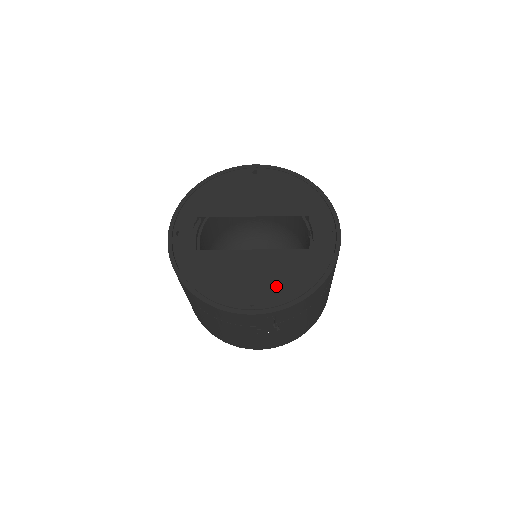
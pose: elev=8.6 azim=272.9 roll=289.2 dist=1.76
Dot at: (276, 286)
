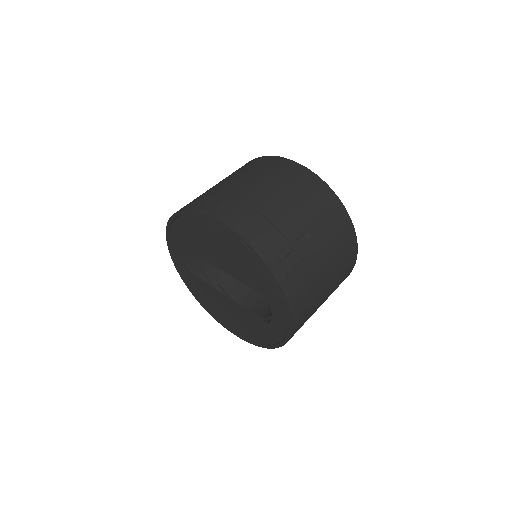
Dot at: (244, 328)
